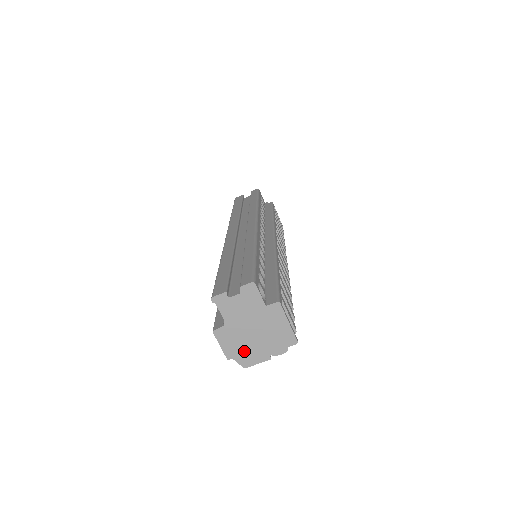
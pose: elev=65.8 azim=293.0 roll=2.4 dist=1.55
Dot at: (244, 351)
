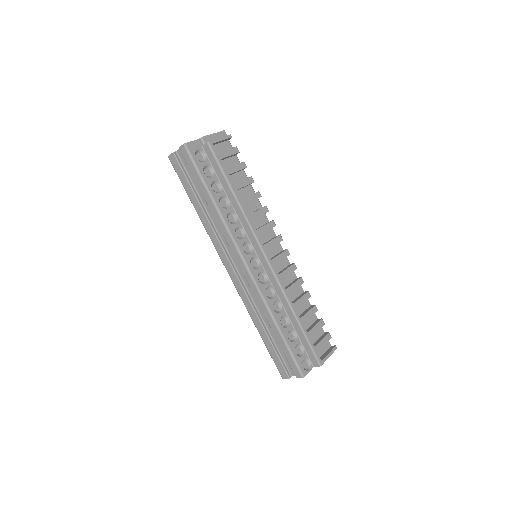
Dot at: occluded
